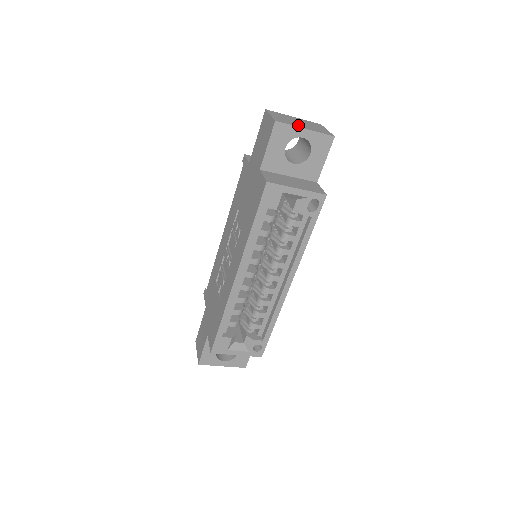
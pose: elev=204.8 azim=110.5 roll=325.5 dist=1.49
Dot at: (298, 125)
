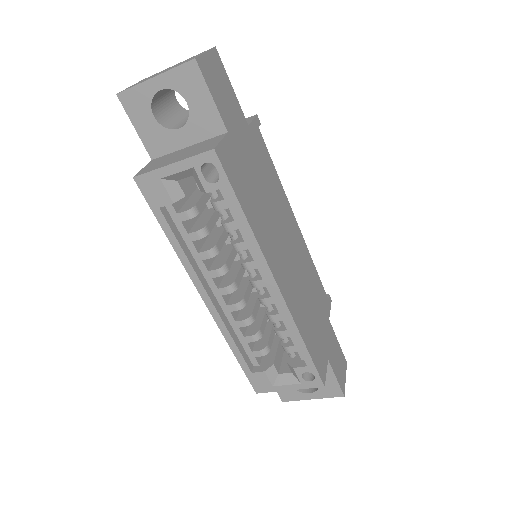
Dot at: (150, 78)
